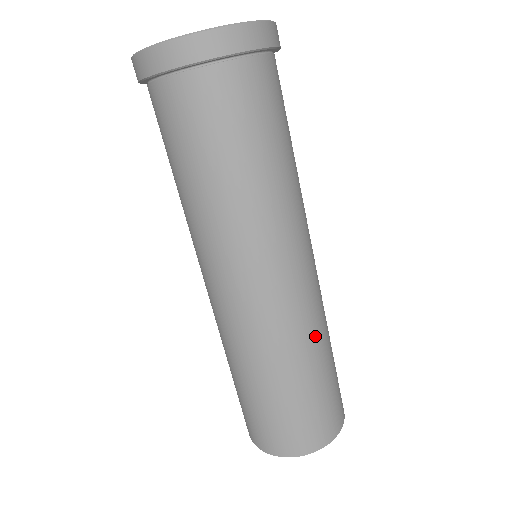
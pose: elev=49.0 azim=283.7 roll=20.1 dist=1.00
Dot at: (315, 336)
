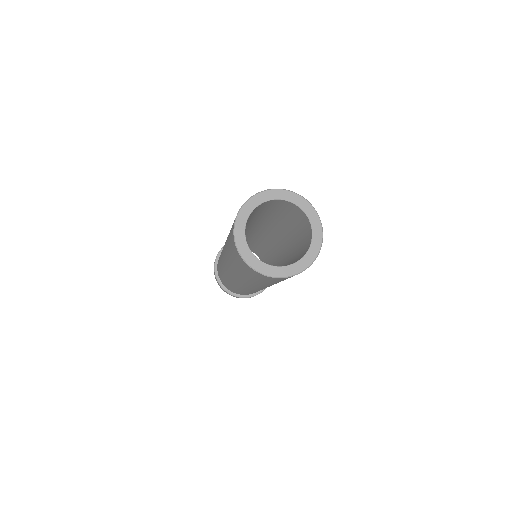
Dot at: occluded
